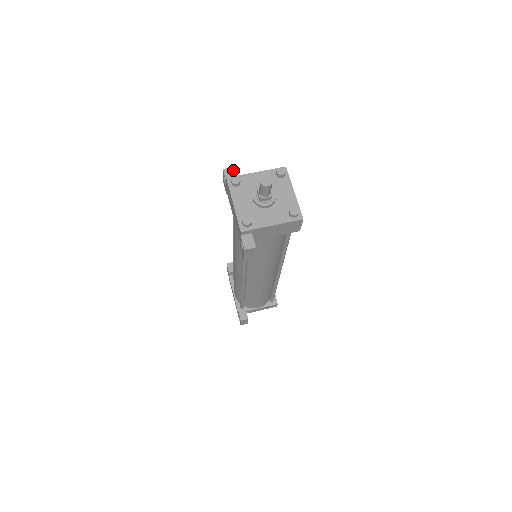
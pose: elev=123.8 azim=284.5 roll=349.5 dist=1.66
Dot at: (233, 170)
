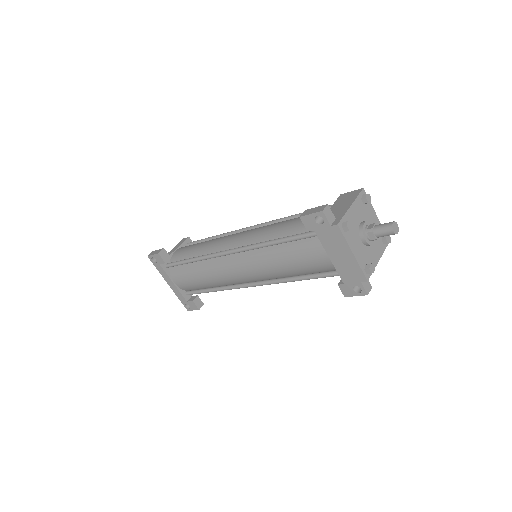
Dot at: (329, 208)
